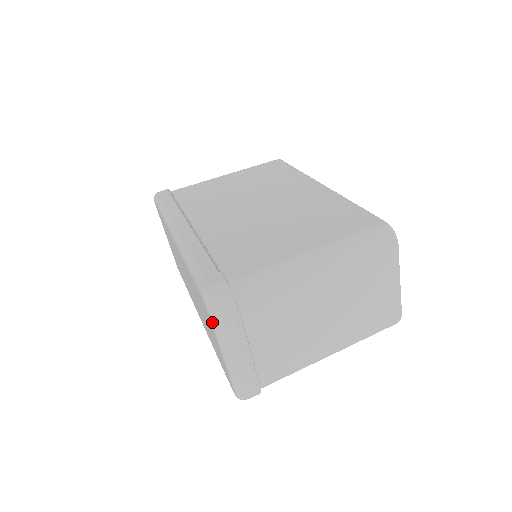
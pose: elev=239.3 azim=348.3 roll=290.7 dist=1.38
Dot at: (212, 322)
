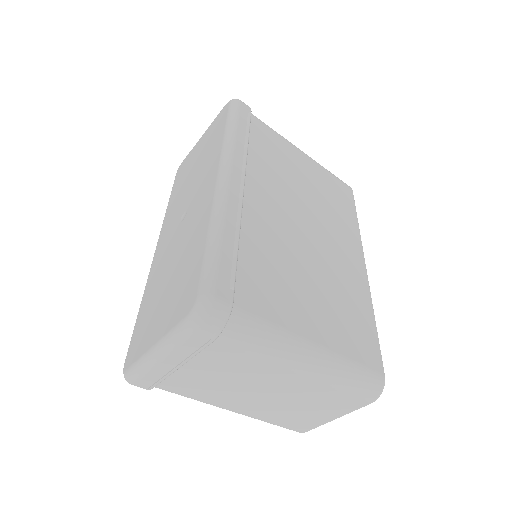
Dot at: (181, 324)
